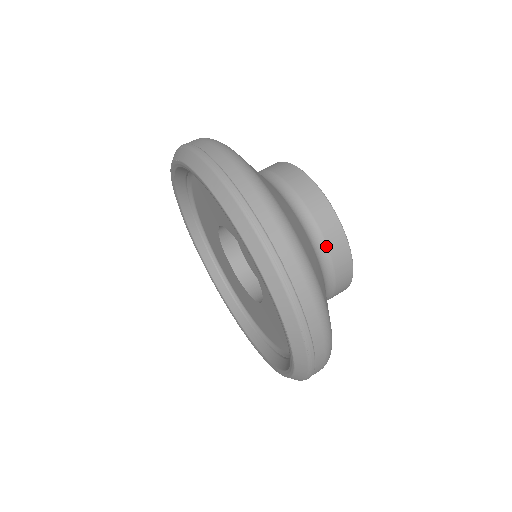
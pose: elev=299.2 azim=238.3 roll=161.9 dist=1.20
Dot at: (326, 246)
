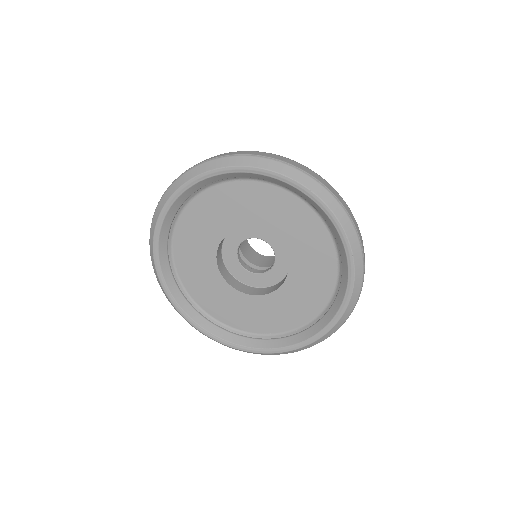
Dot at: occluded
